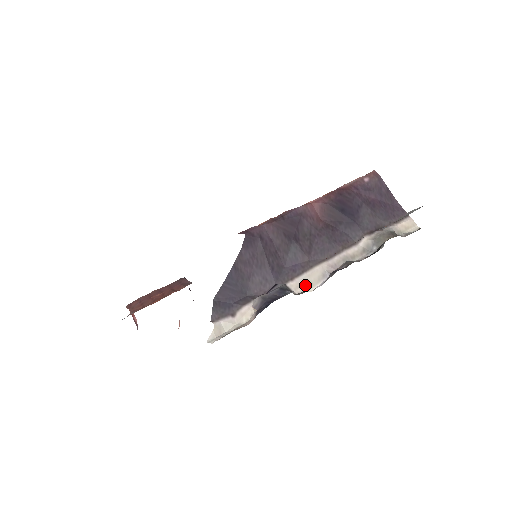
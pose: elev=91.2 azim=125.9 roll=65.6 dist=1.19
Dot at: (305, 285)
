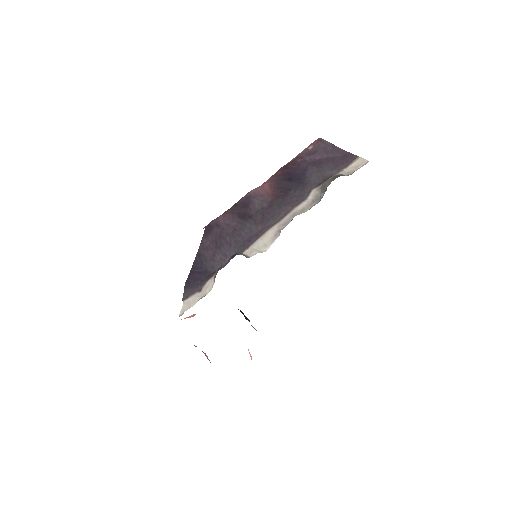
Dot at: (259, 248)
